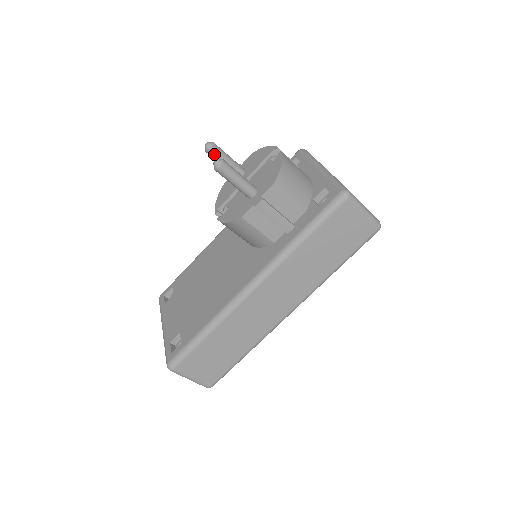
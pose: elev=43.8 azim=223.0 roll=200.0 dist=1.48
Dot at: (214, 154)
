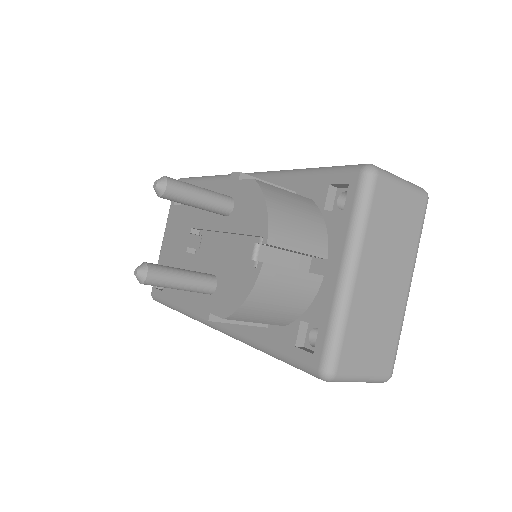
Dot at: (169, 199)
